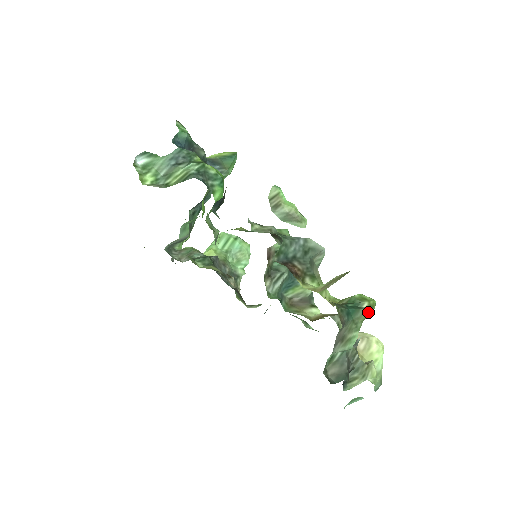
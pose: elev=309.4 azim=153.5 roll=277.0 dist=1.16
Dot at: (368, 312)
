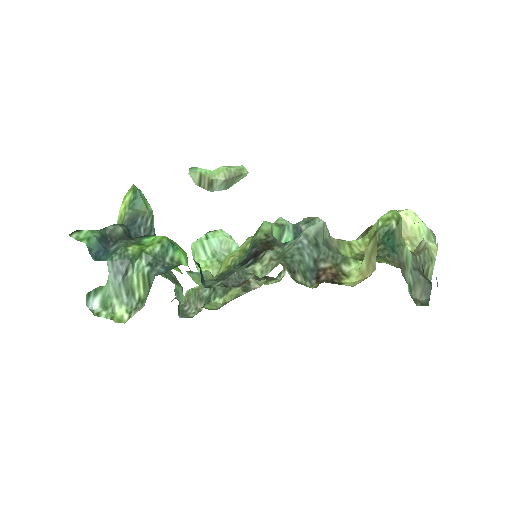
Dot at: (400, 226)
